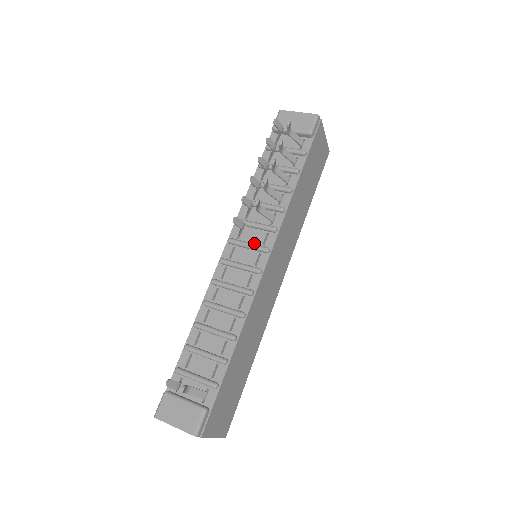
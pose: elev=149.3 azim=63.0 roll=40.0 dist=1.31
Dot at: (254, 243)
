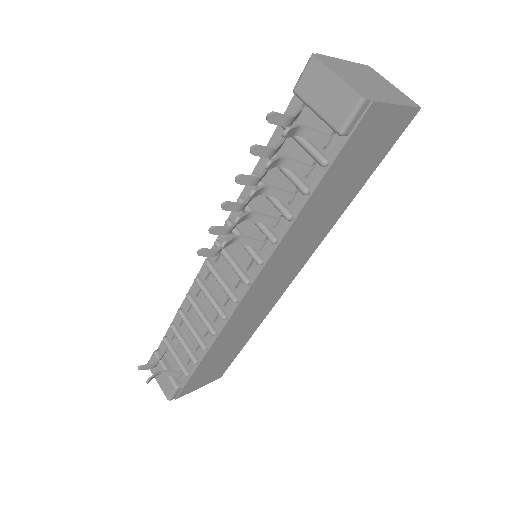
Dot at: (238, 262)
